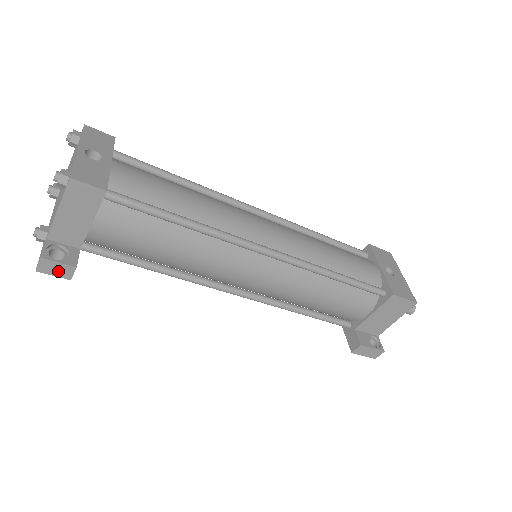
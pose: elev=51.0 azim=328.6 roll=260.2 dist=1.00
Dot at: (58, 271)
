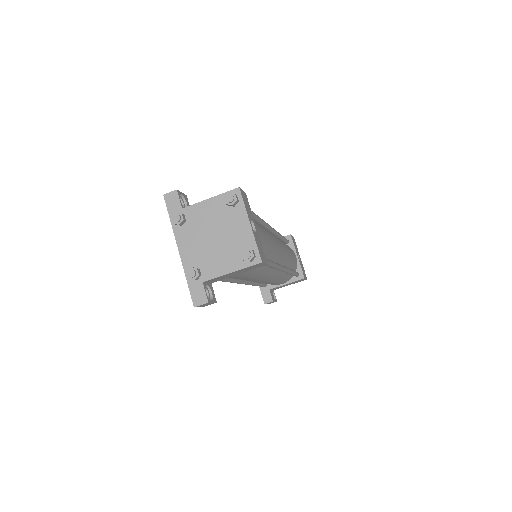
Dot at: (205, 305)
